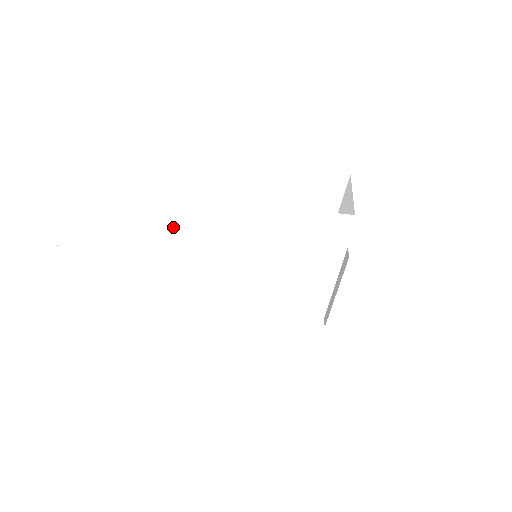
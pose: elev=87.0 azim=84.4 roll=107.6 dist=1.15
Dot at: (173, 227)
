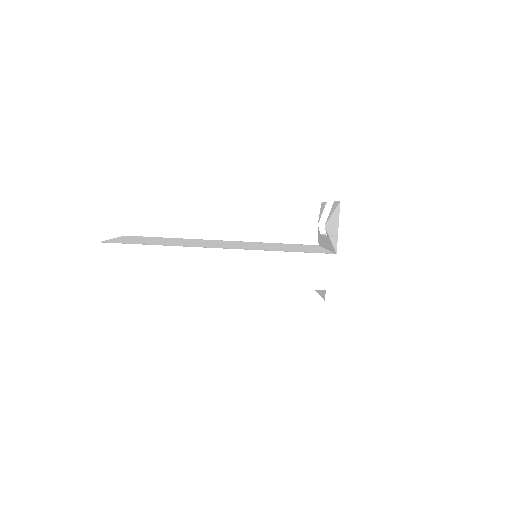
Dot at: (190, 281)
